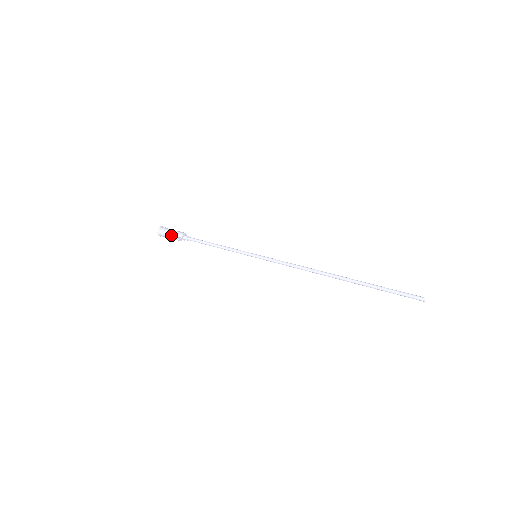
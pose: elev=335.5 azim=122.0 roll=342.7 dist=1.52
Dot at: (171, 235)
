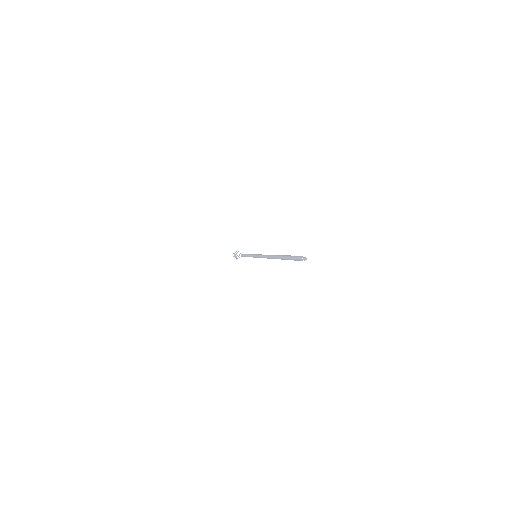
Dot at: (235, 255)
